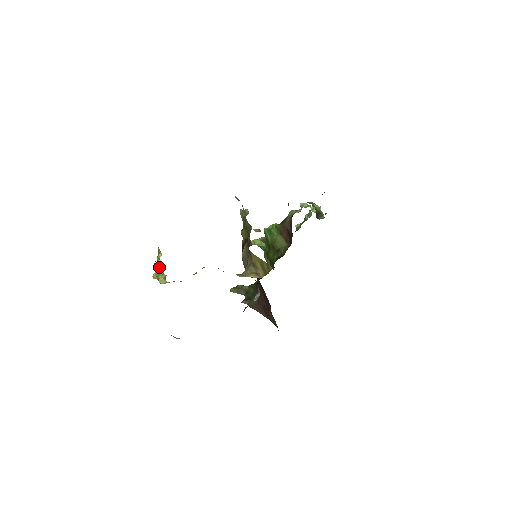
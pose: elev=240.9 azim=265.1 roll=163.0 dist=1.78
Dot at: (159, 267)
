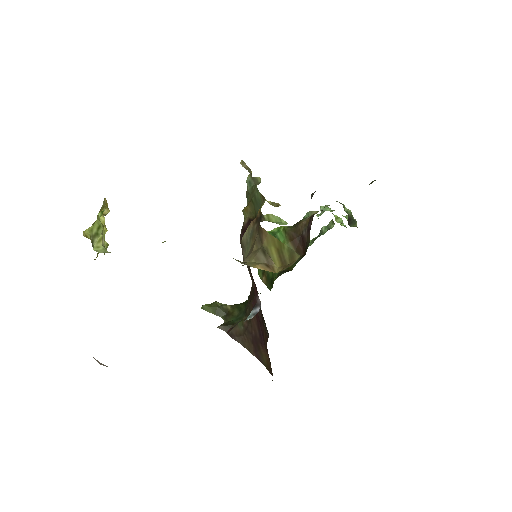
Dot at: (99, 223)
